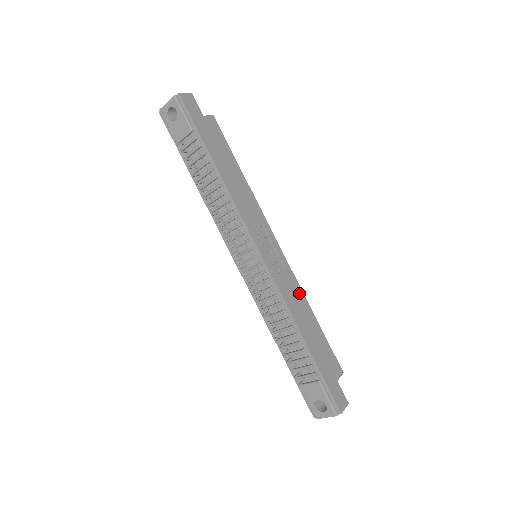
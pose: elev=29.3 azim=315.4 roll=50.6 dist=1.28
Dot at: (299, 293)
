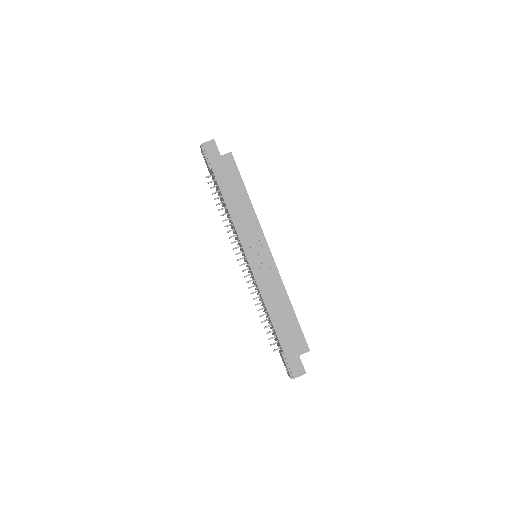
Dot at: (280, 287)
